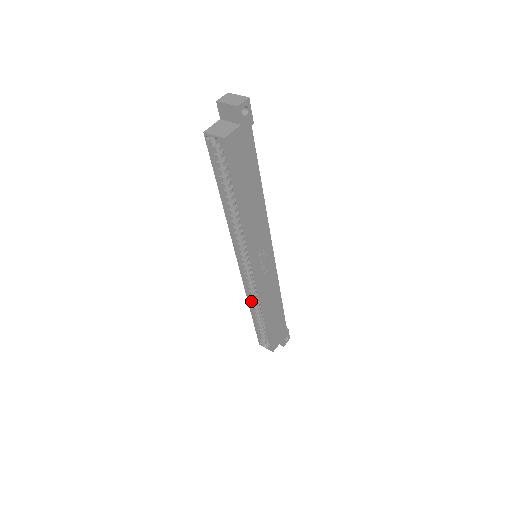
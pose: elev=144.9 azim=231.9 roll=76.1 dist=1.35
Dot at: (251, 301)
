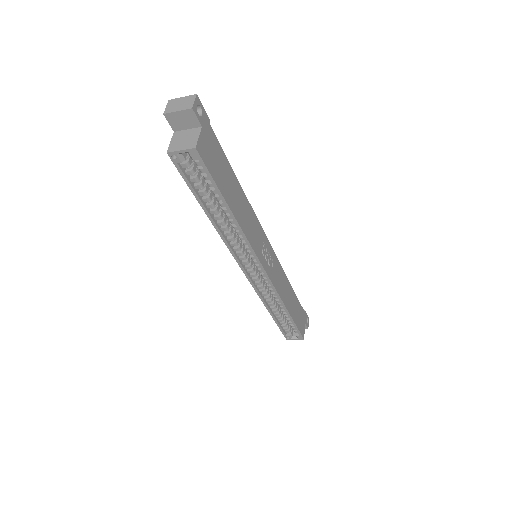
Dot at: (267, 302)
